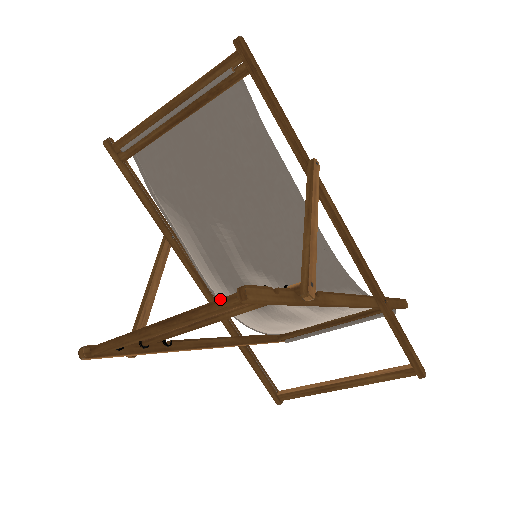
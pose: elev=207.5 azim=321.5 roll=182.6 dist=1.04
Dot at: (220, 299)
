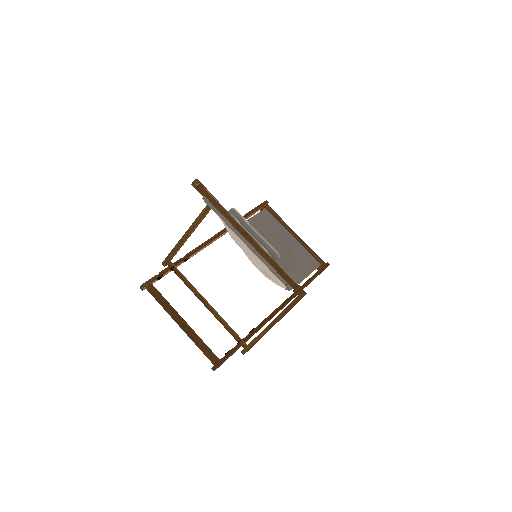
Dot at: (207, 355)
